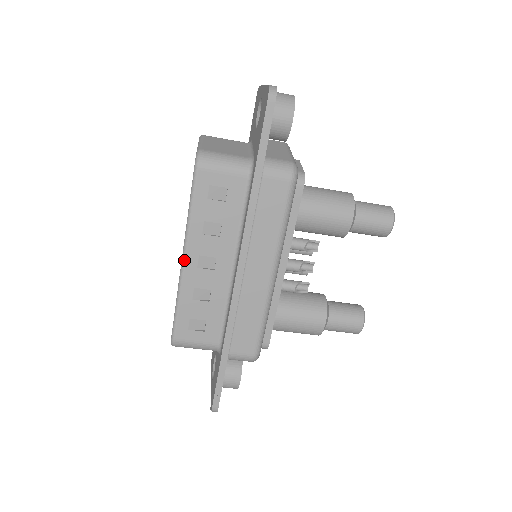
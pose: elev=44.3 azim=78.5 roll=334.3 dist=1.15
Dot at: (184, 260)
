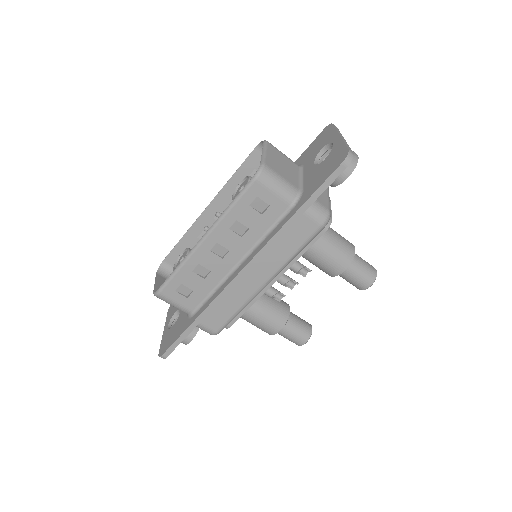
Dot at: (203, 240)
